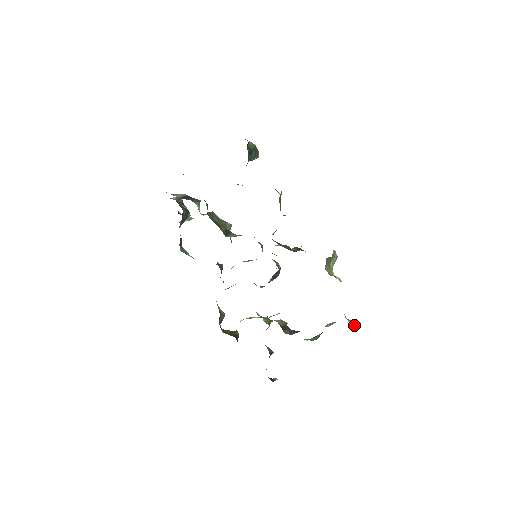
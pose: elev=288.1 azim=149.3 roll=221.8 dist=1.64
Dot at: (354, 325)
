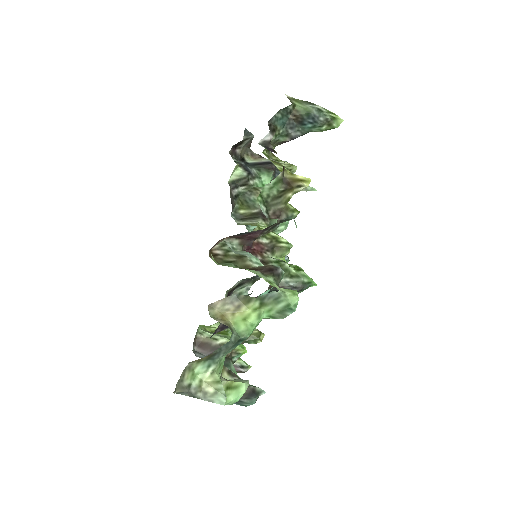
Dot at: (214, 395)
